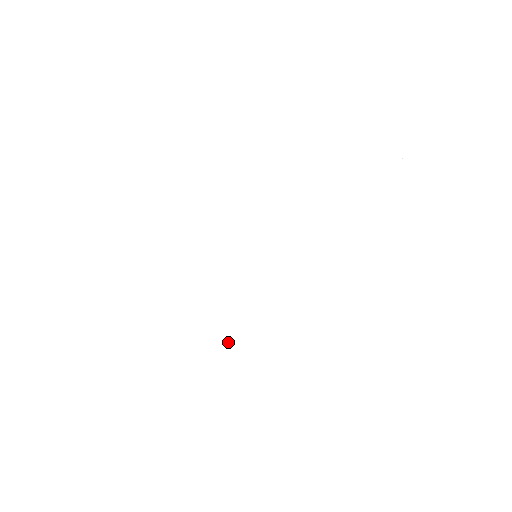
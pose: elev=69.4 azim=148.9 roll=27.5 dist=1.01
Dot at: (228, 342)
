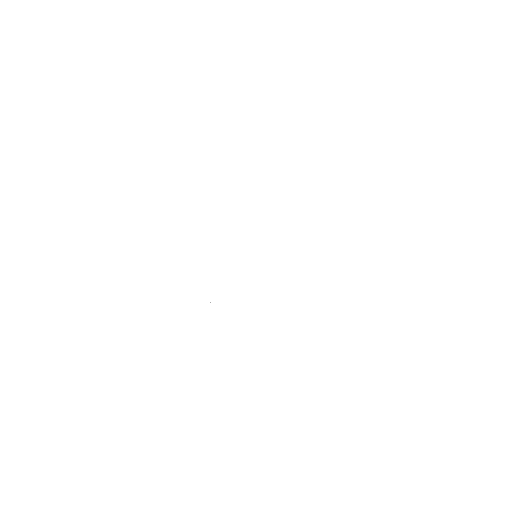
Dot at: occluded
